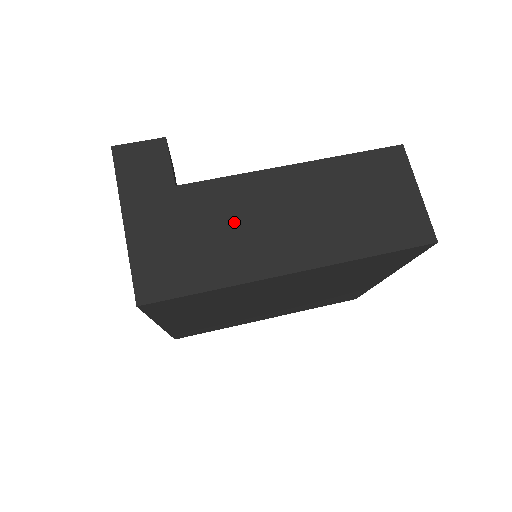
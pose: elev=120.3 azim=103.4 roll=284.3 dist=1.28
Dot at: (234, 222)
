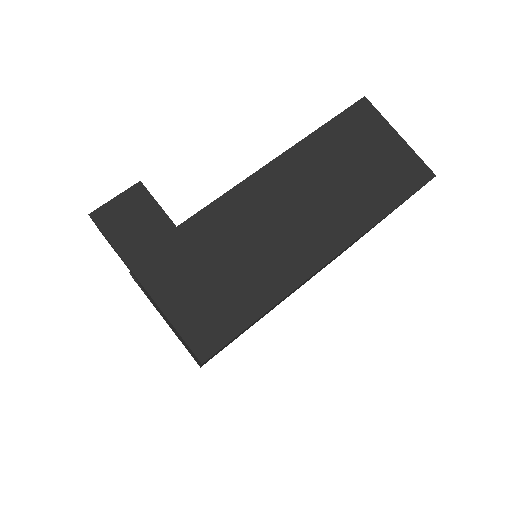
Dot at: (252, 238)
